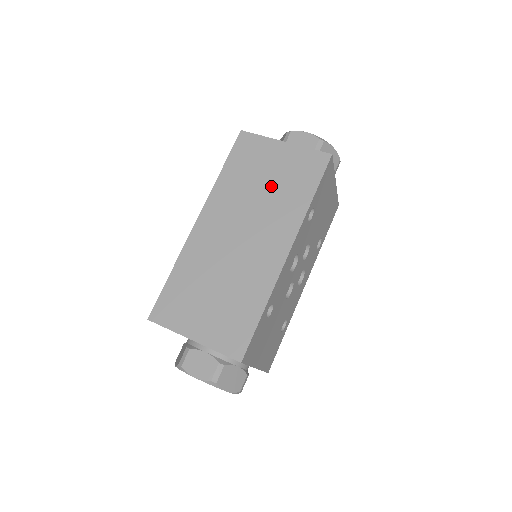
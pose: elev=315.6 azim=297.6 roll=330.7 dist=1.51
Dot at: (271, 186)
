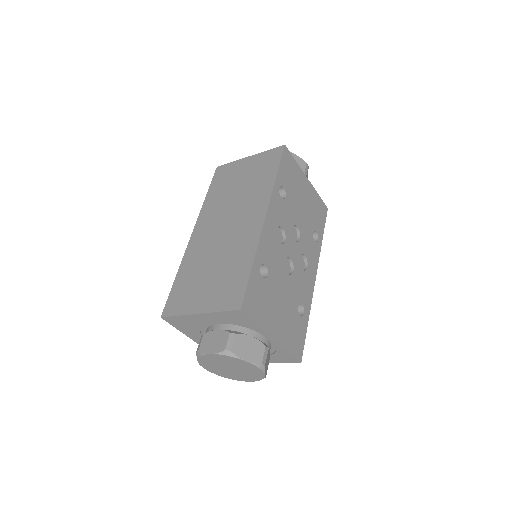
Dot at: (244, 185)
